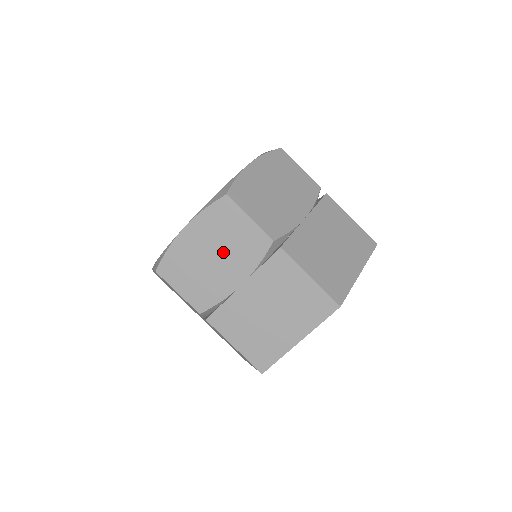
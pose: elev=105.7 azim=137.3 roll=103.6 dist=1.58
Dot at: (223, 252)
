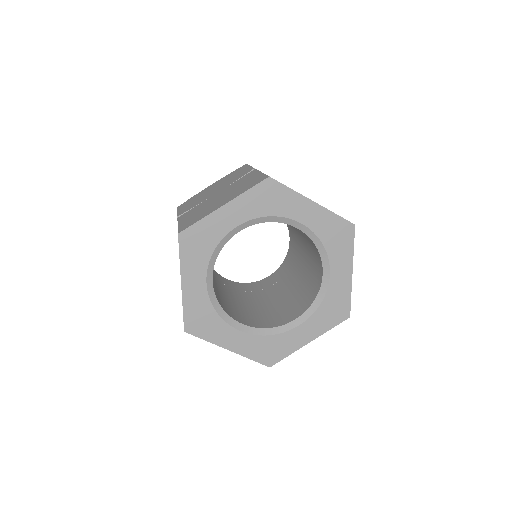
Dot at: (222, 184)
